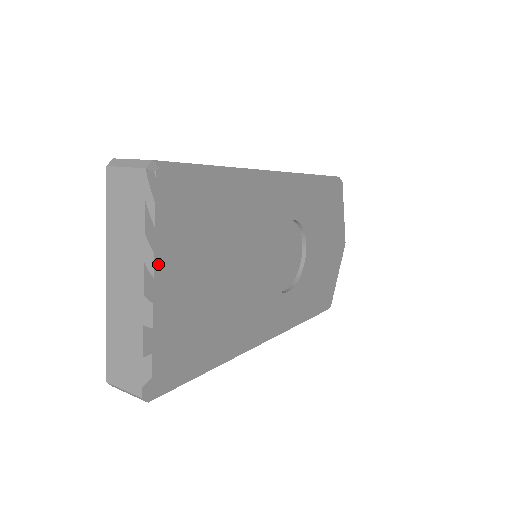
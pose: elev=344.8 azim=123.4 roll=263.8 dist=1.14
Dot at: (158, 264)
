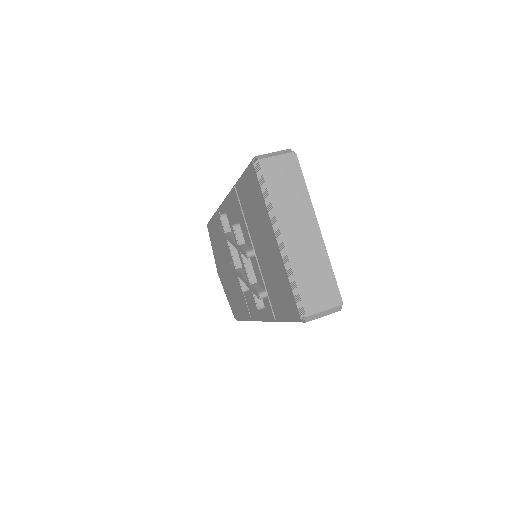
Dot at: (313, 213)
